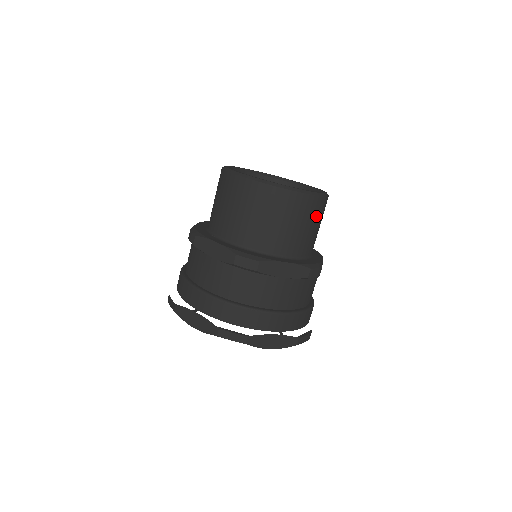
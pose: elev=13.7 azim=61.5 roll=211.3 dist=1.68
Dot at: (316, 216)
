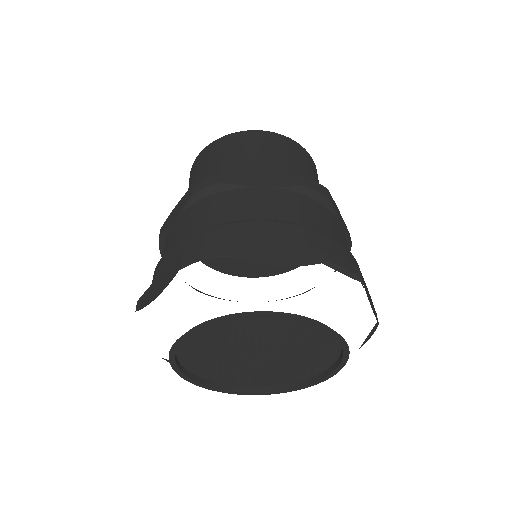
Dot at: occluded
